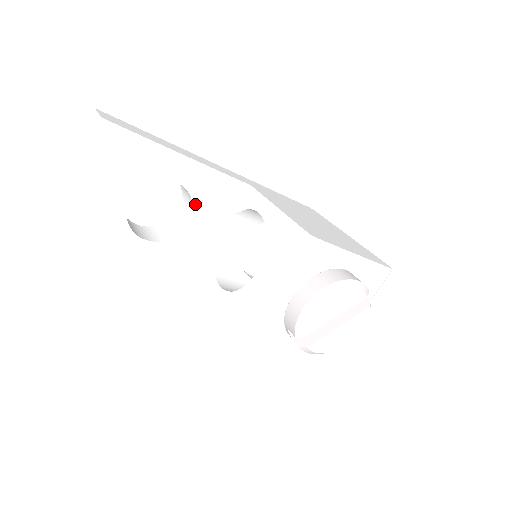
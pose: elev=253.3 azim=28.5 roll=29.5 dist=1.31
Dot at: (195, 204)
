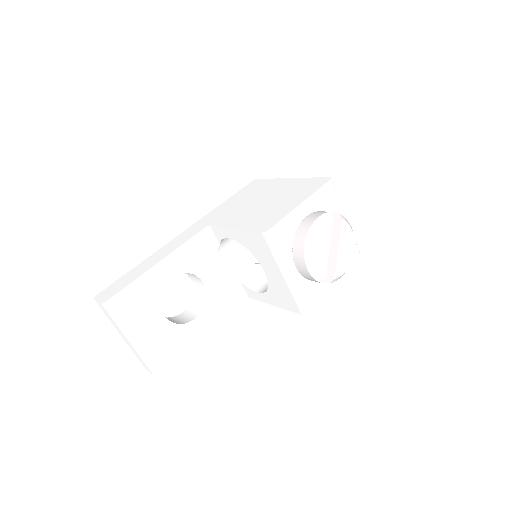
Dot at: (194, 273)
